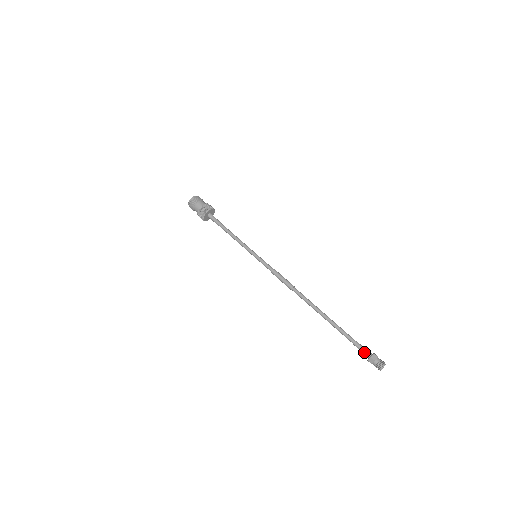
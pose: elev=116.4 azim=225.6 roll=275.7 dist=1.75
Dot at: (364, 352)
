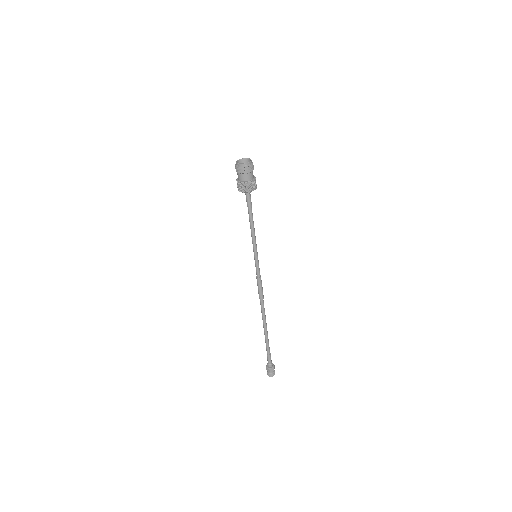
Dot at: occluded
